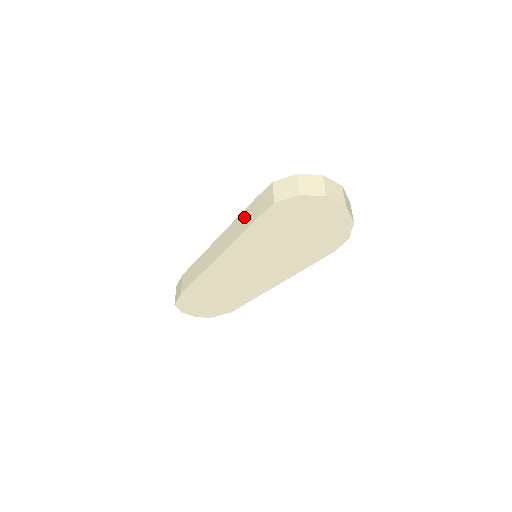
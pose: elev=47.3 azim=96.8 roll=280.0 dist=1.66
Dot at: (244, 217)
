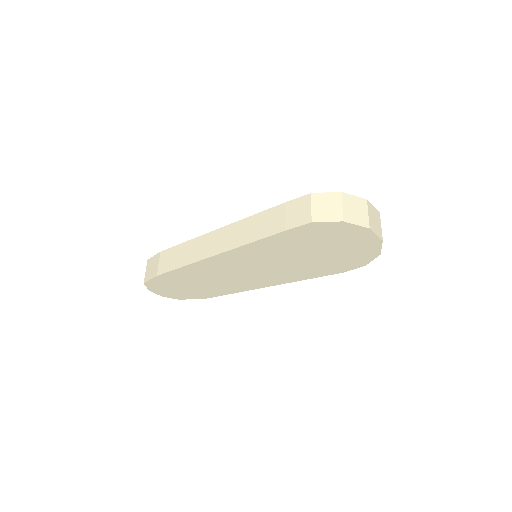
Dot at: (263, 220)
